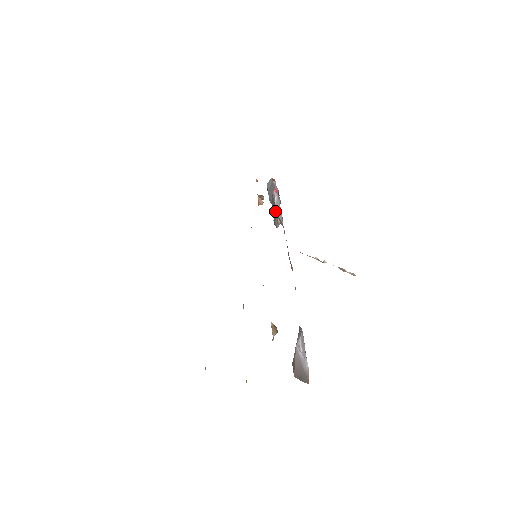
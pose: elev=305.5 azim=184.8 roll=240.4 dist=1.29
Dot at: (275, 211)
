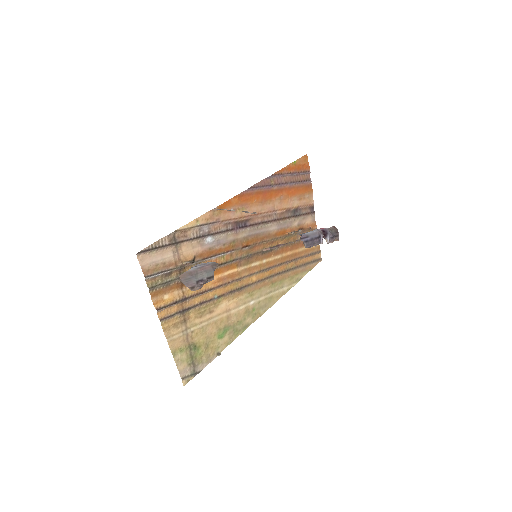
Dot at: (300, 234)
